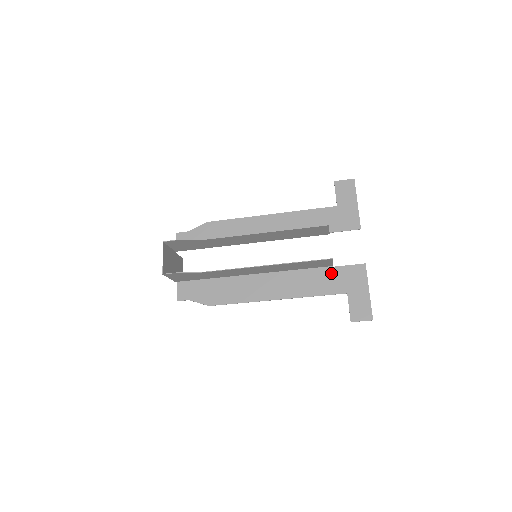
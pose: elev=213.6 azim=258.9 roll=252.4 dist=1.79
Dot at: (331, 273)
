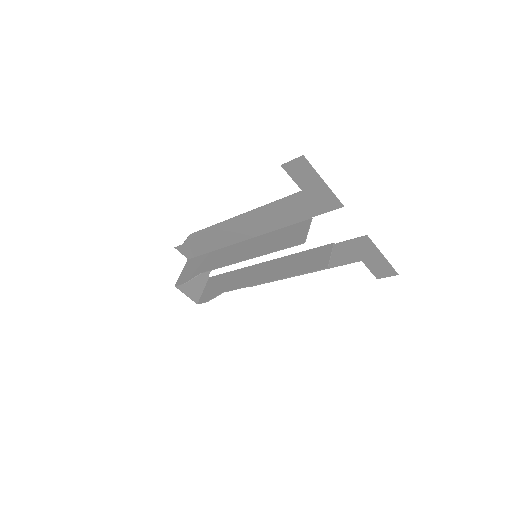
Dot at: (336, 250)
